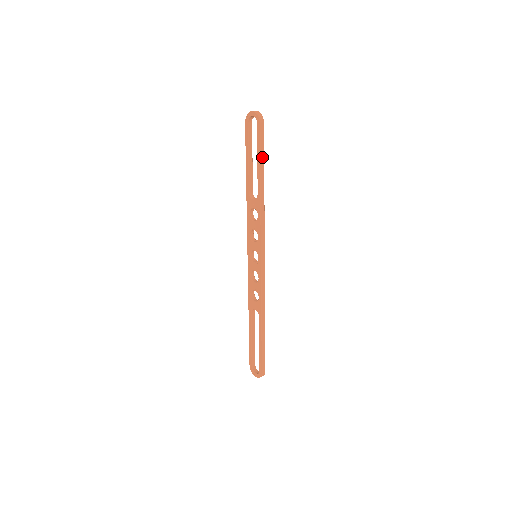
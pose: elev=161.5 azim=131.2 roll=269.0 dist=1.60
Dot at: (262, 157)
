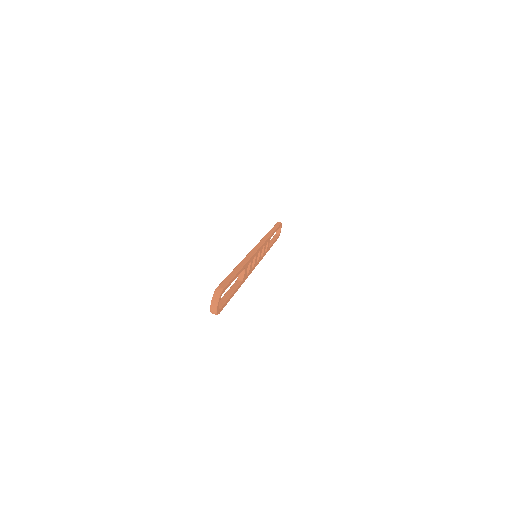
Dot at: occluded
